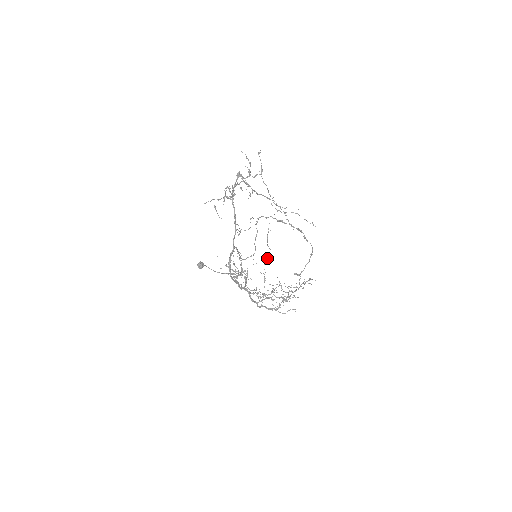
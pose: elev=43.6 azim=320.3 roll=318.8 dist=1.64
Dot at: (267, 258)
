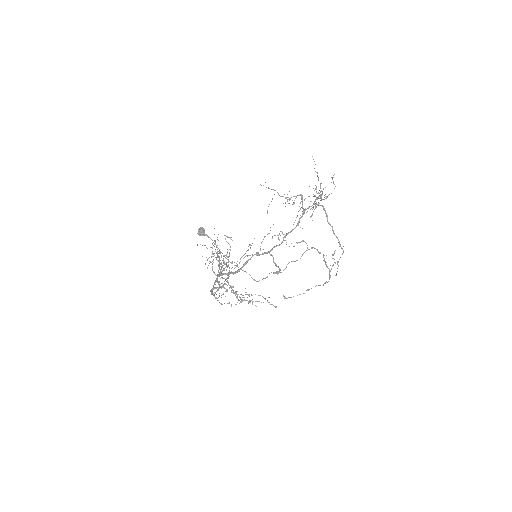
Dot at: (250, 255)
